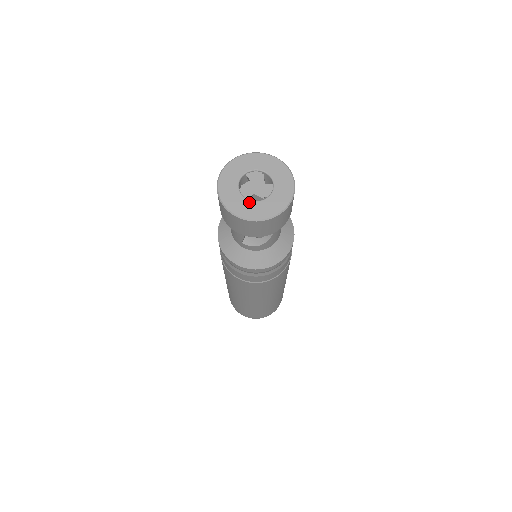
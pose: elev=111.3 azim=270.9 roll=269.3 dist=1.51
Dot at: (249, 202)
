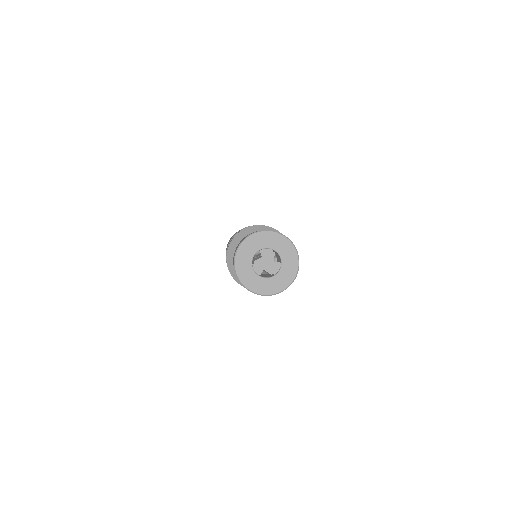
Dot at: (259, 278)
